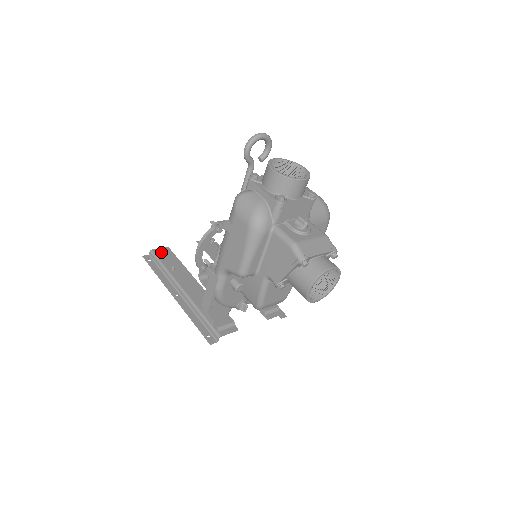
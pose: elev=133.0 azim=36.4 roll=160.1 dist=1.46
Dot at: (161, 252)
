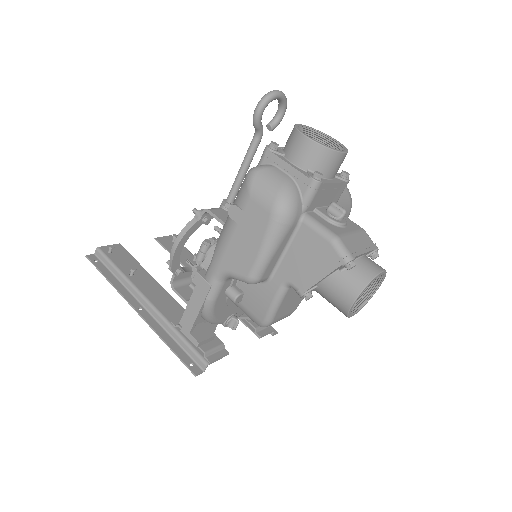
Dot at: (112, 250)
